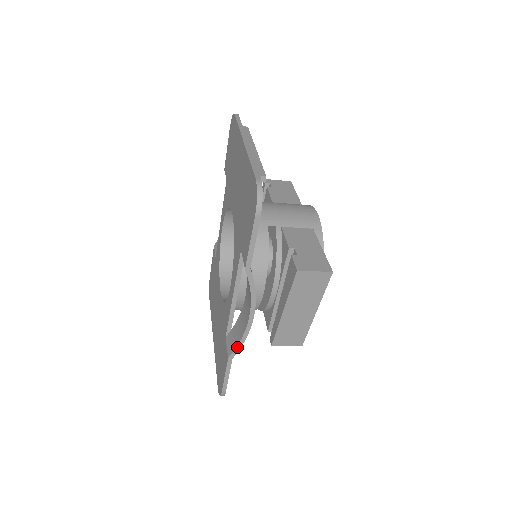
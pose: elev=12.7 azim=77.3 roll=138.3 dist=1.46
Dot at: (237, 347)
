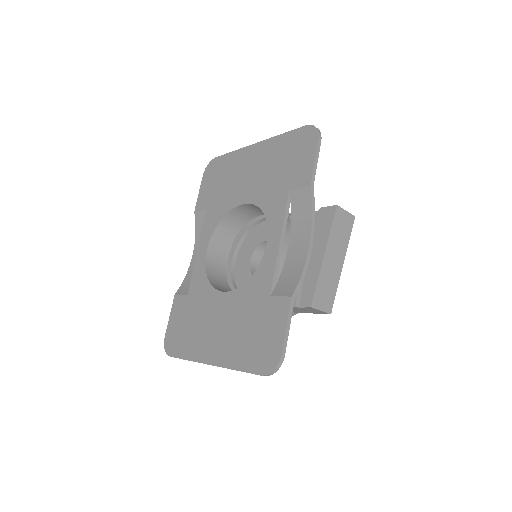
Dot at: (299, 282)
